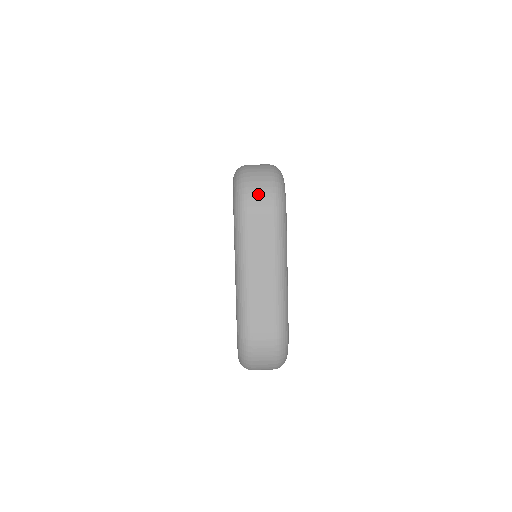
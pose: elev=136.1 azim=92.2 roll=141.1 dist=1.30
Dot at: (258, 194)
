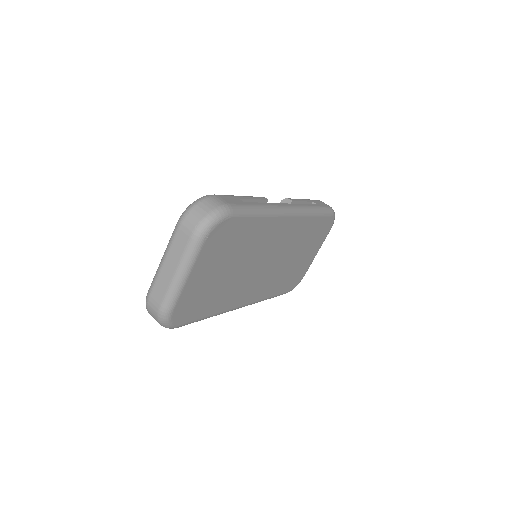
Dot at: (190, 220)
